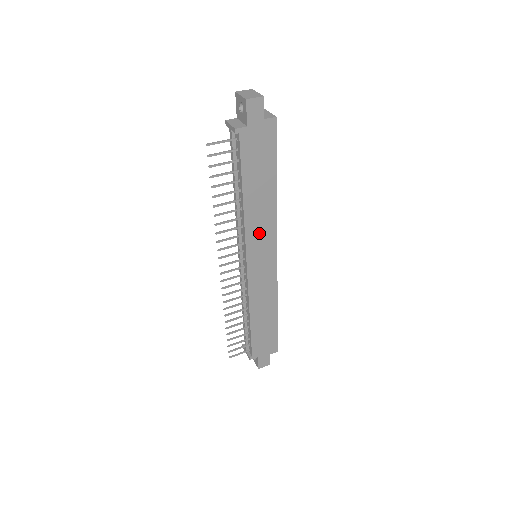
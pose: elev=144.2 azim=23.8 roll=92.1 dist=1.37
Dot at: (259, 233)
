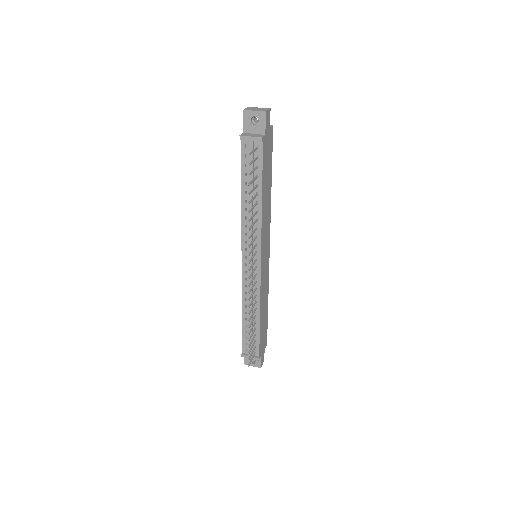
Dot at: (265, 230)
